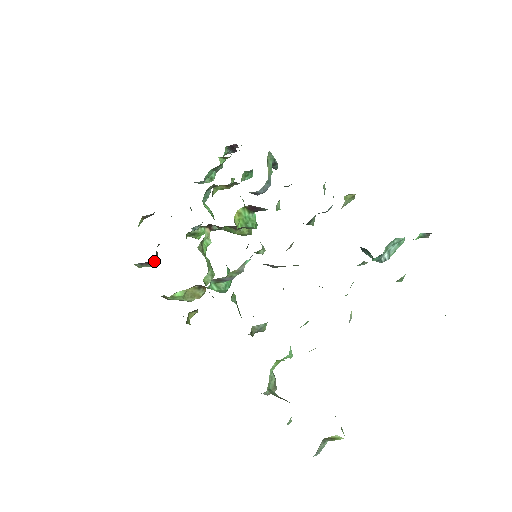
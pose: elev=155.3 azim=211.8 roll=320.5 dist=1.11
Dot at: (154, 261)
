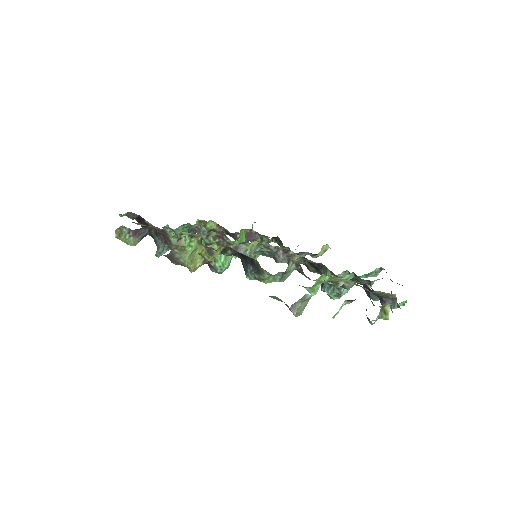
Dot at: (144, 234)
